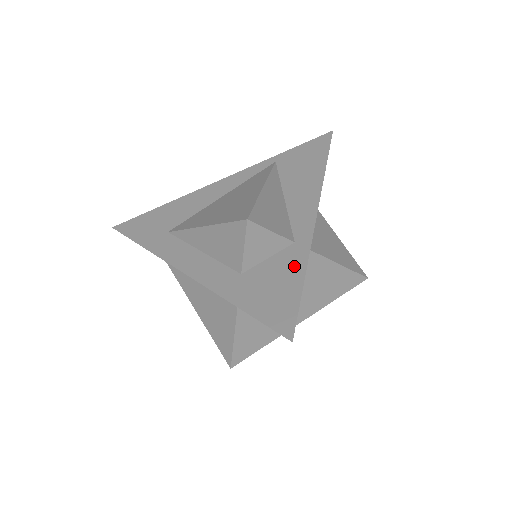
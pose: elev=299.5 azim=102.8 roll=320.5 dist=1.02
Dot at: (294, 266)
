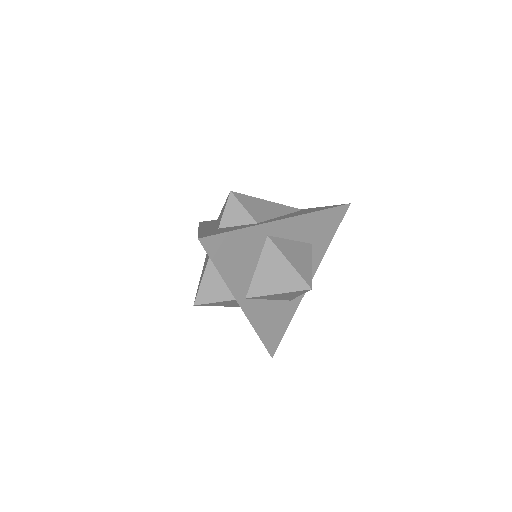
Dot at: (242, 227)
